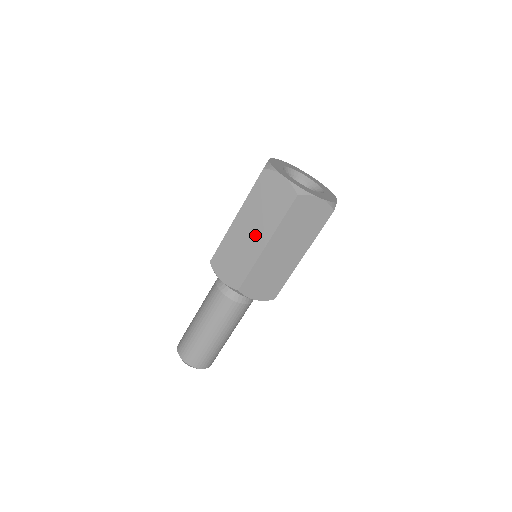
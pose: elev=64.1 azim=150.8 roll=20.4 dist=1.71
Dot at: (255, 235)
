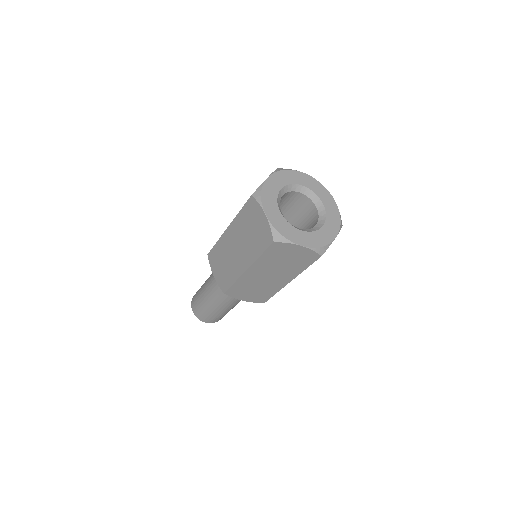
Dot at: (239, 255)
